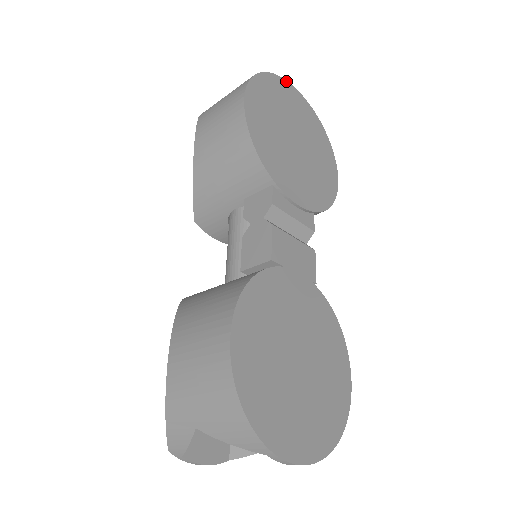
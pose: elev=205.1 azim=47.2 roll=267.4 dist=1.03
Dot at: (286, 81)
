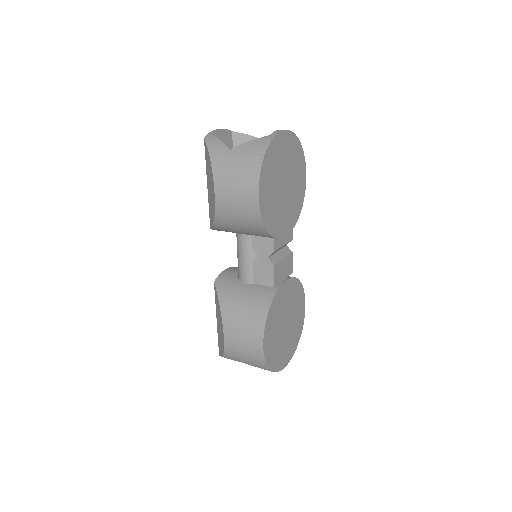
Dot at: (279, 133)
